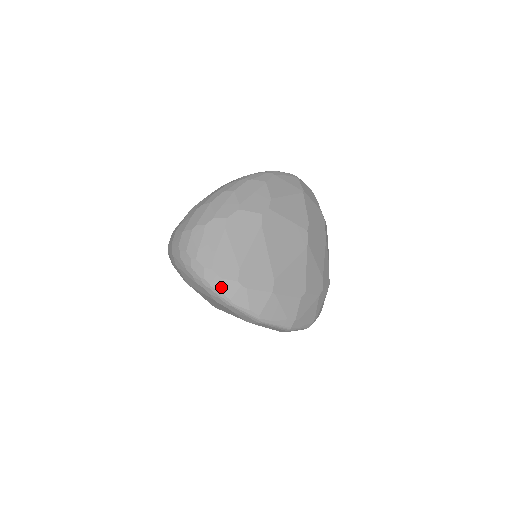
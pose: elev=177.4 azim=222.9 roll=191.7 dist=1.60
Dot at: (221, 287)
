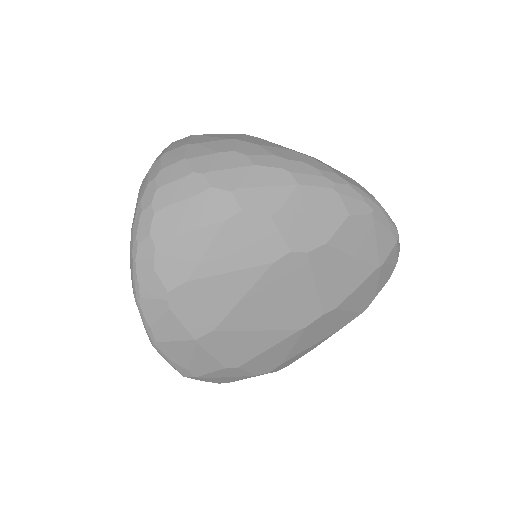
Dot at: (144, 275)
